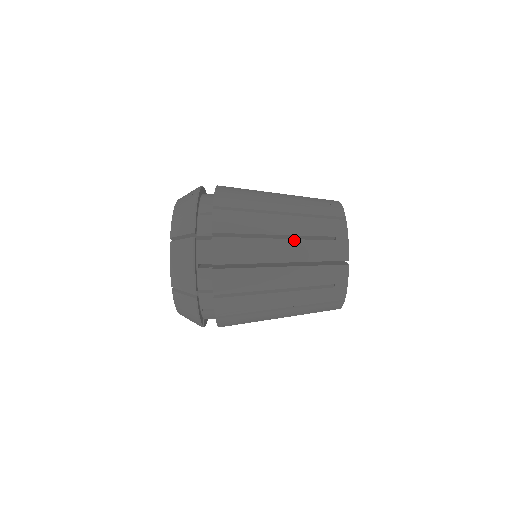
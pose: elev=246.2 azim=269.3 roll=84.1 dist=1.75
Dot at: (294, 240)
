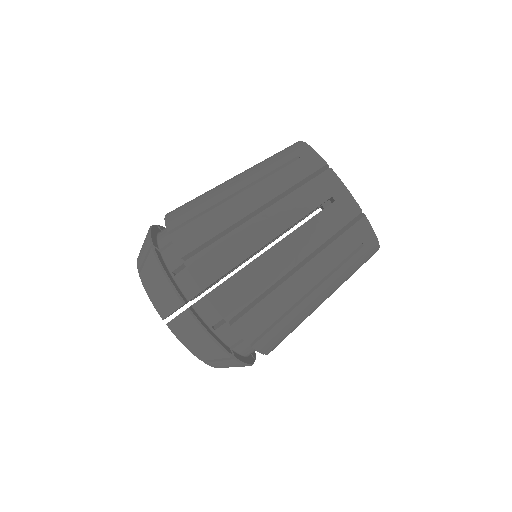
Dot at: (256, 185)
